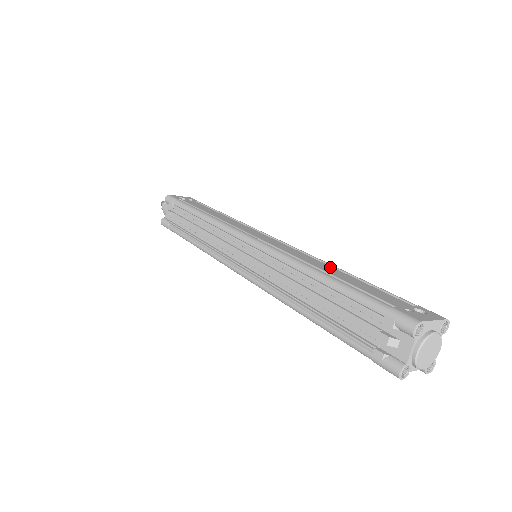
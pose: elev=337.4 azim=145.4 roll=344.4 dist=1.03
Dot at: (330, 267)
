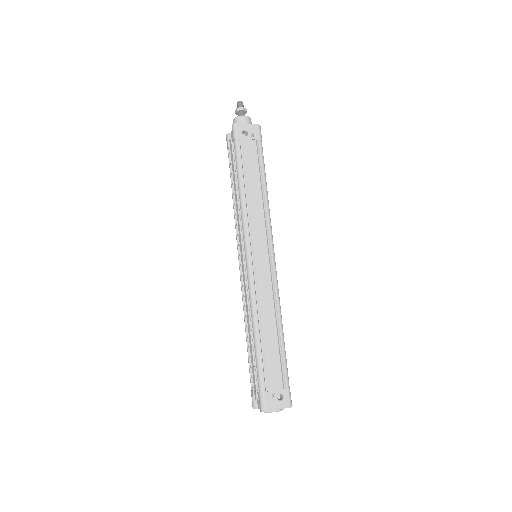
Dot at: (274, 323)
